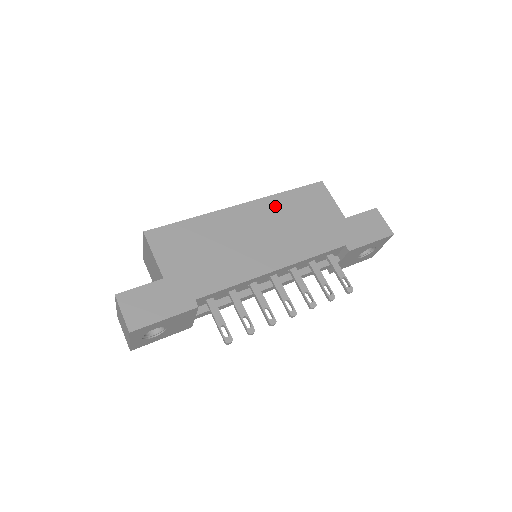
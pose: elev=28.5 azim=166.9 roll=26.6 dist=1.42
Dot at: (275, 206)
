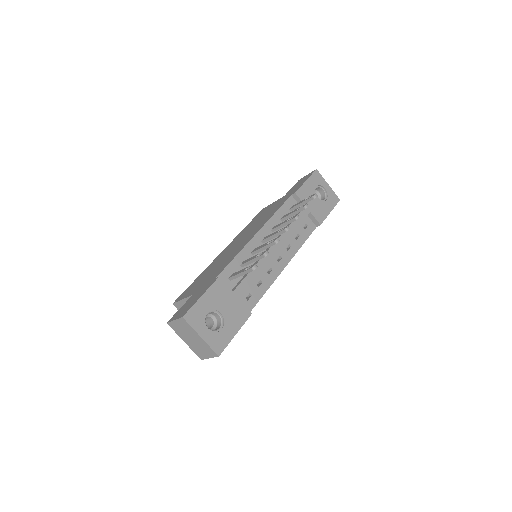
Dot at: (242, 233)
